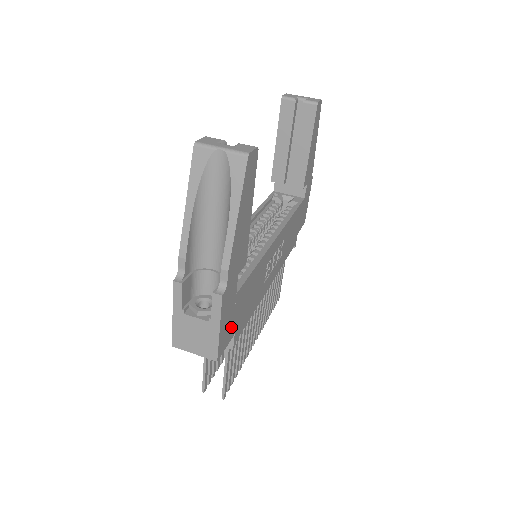
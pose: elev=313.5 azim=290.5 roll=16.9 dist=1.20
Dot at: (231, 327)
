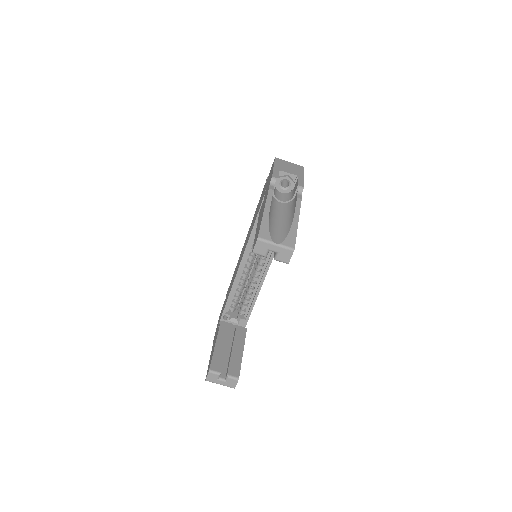
Dot at: occluded
